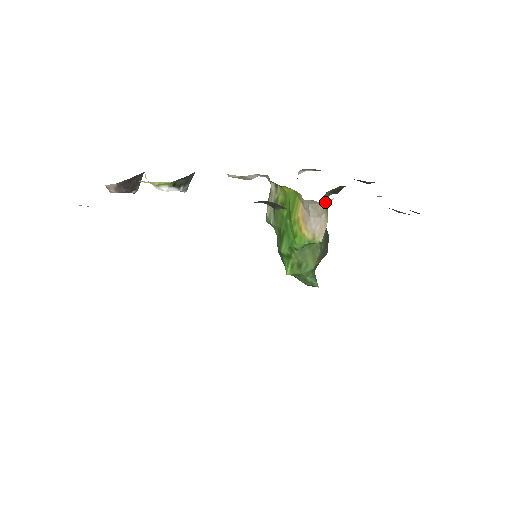
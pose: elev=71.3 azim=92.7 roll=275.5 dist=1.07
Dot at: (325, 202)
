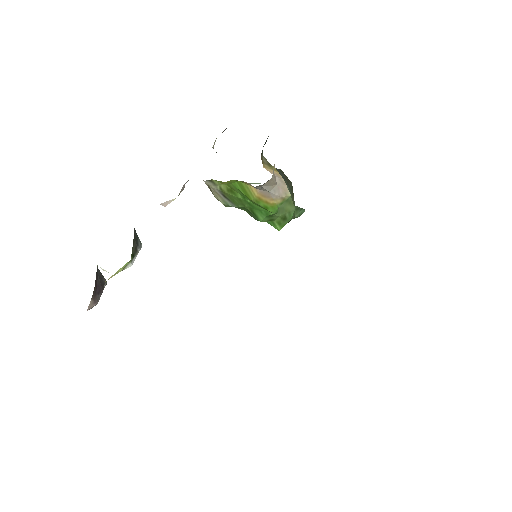
Dot at: occluded
